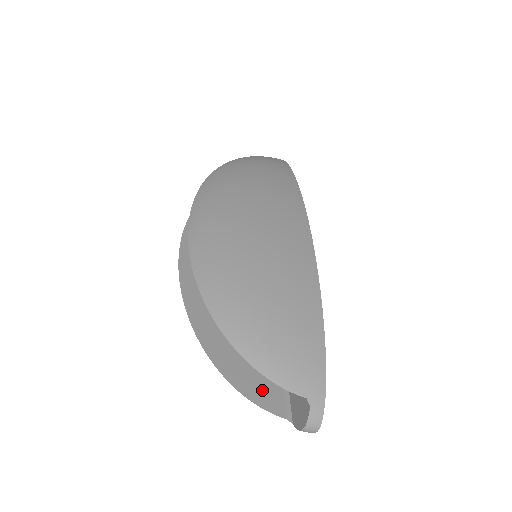
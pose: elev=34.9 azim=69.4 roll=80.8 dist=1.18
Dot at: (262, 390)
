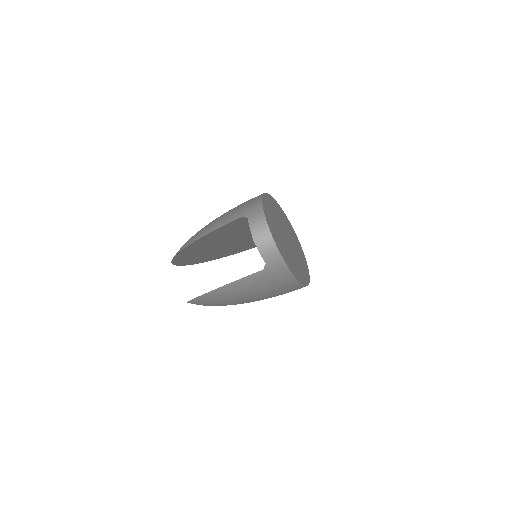
Dot at: occluded
